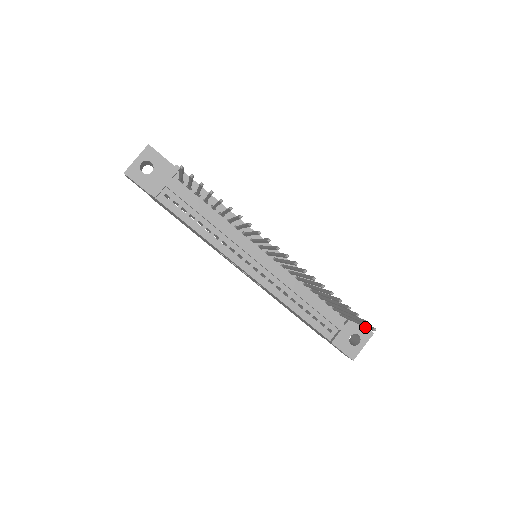
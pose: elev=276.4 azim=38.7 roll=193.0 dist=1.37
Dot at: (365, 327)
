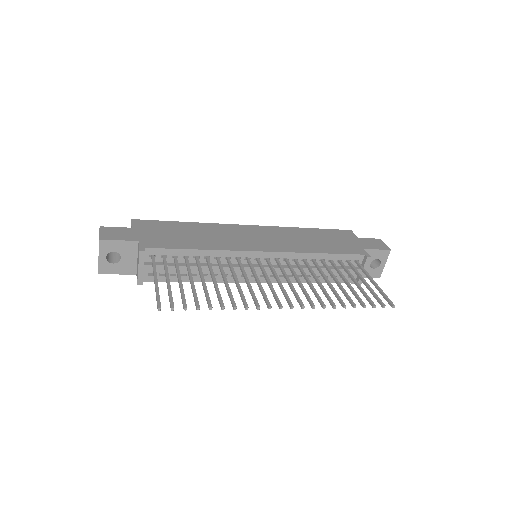
Dot at: (381, 250)
